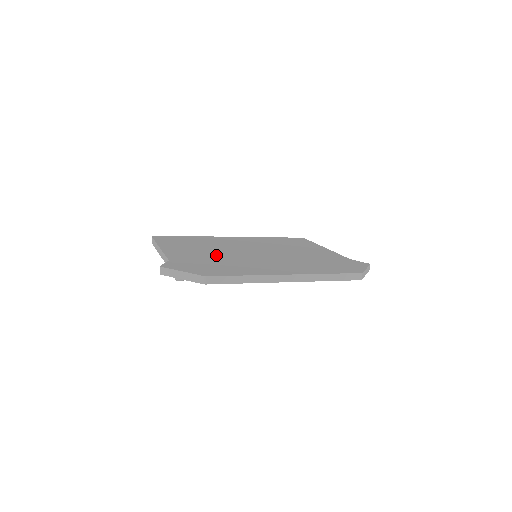
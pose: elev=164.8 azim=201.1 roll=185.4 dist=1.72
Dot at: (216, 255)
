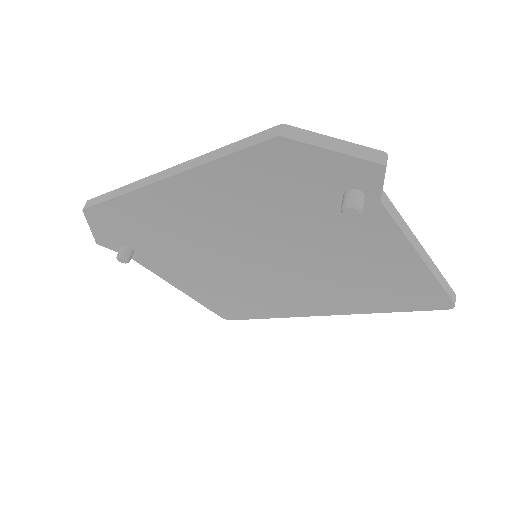
Dot at: occluded
